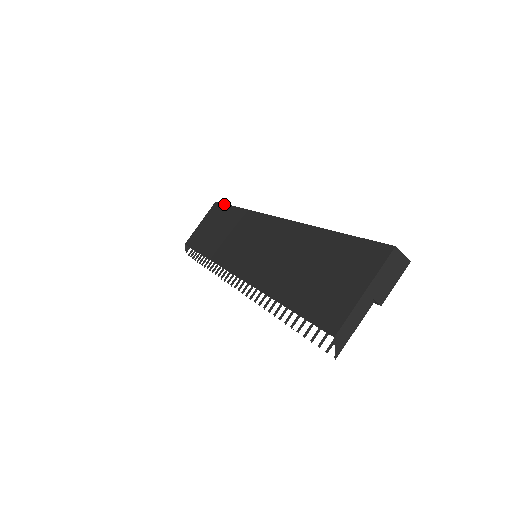
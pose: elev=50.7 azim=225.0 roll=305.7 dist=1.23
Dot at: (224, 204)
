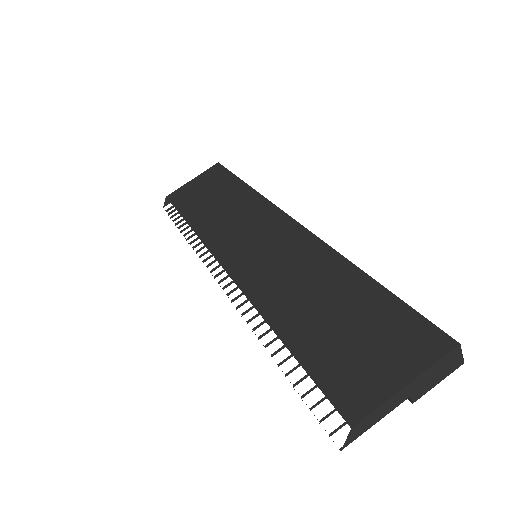
Dot at: (229, 171)
